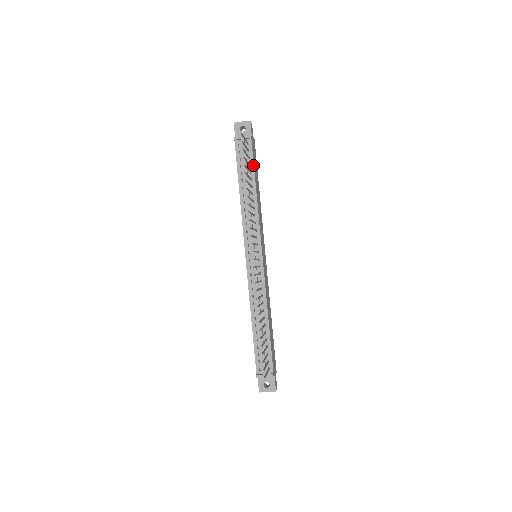
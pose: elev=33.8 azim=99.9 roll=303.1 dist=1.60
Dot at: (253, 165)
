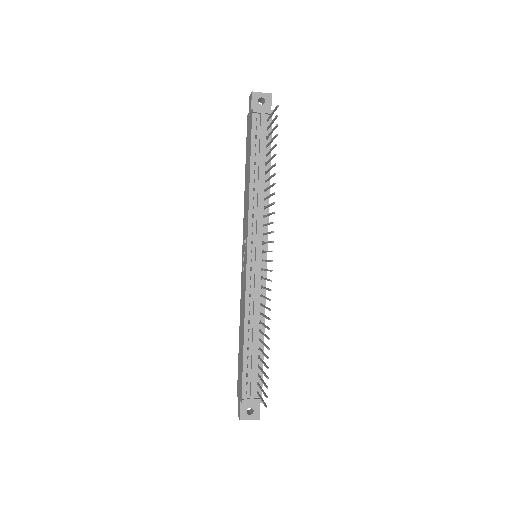
Dot at: (270, 147)
